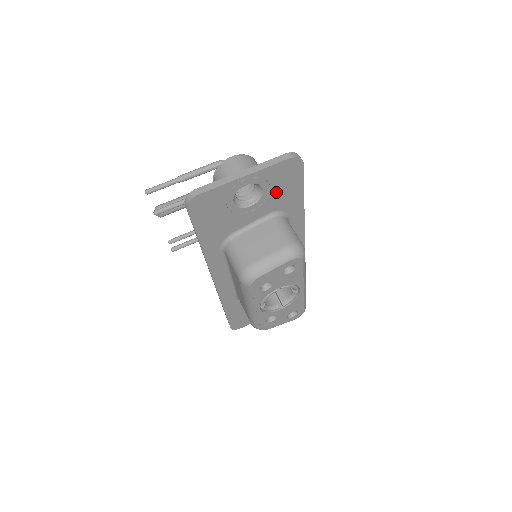
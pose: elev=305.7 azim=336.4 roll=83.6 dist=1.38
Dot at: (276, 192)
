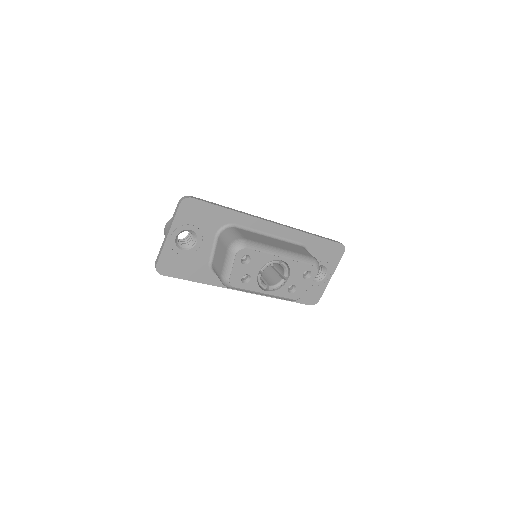
Dot at: (201, 223)
